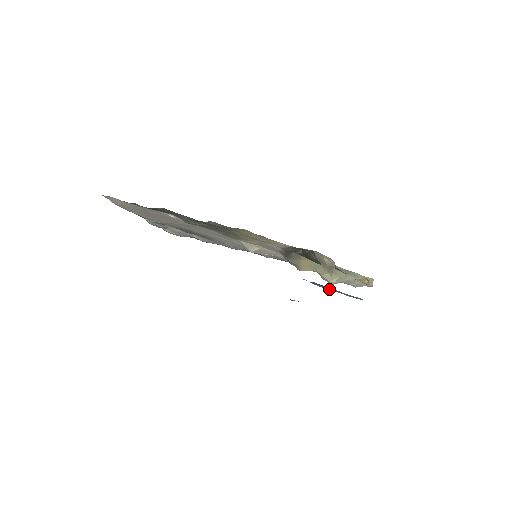
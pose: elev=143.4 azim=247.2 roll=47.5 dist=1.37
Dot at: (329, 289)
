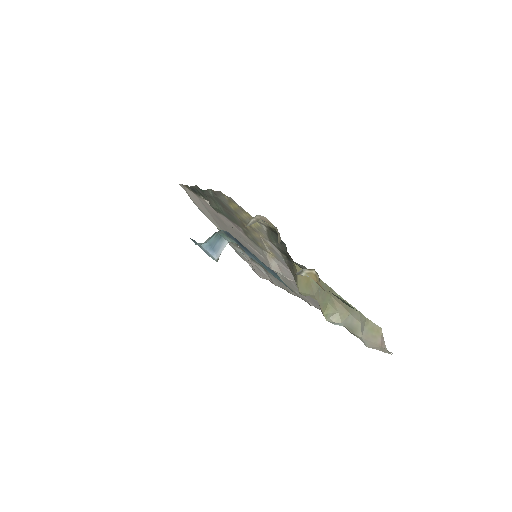
Dot at: (254, 258)
